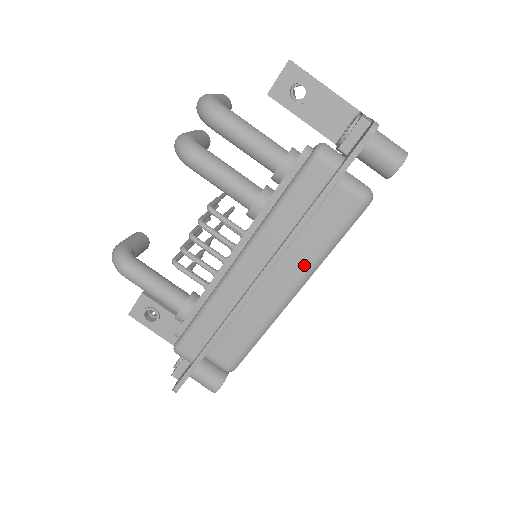
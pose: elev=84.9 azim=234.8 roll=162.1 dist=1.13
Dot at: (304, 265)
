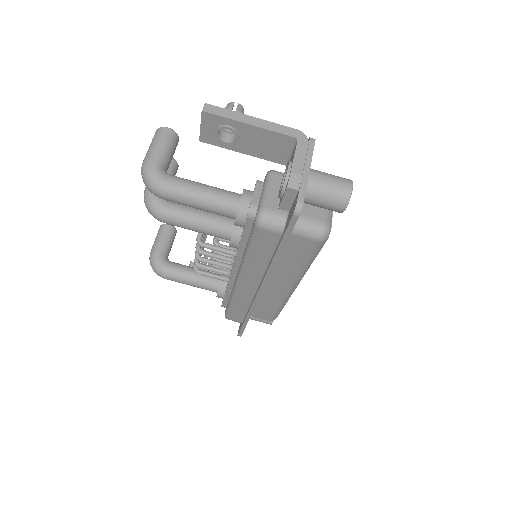
Dot at: (292, 276)
